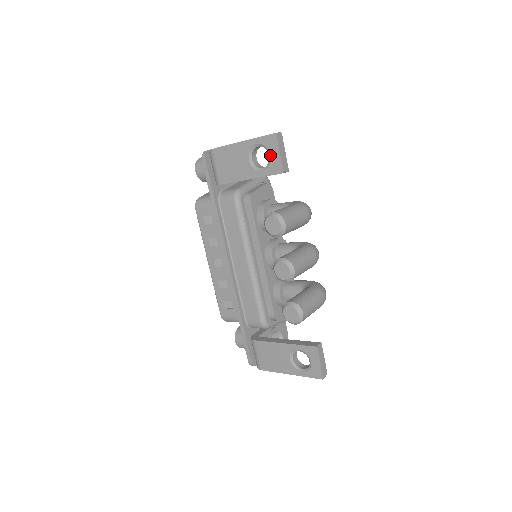
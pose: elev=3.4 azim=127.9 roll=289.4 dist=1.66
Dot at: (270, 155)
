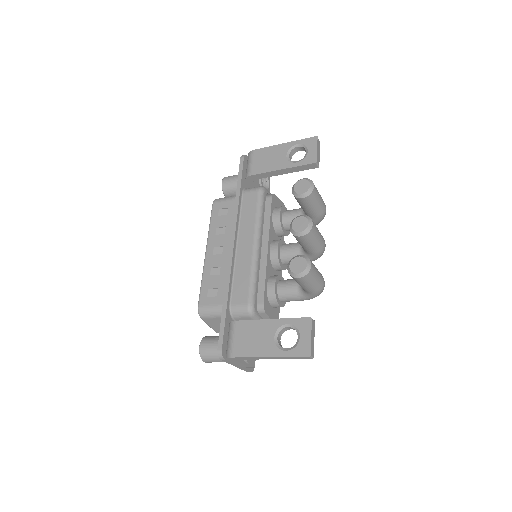
Dot at: (308, 151)
